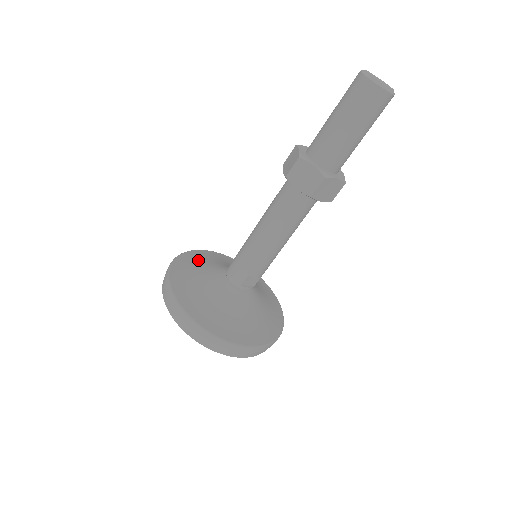
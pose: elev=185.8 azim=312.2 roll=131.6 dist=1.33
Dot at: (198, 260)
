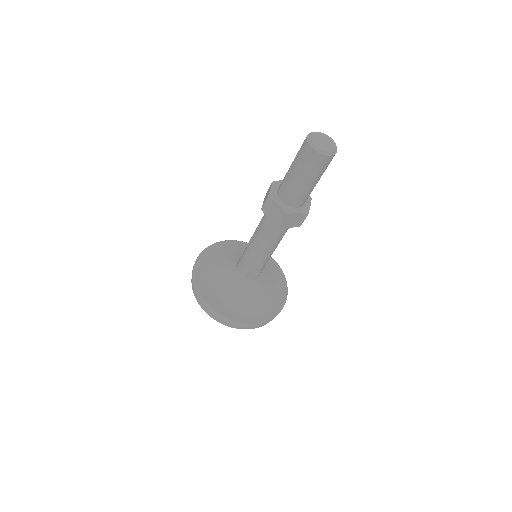
Dot at: (220, 252)
